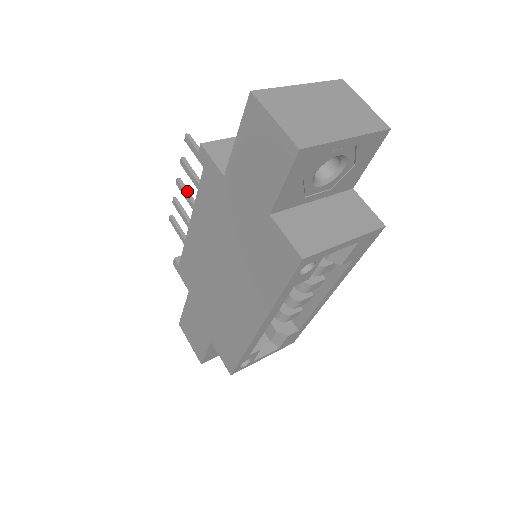
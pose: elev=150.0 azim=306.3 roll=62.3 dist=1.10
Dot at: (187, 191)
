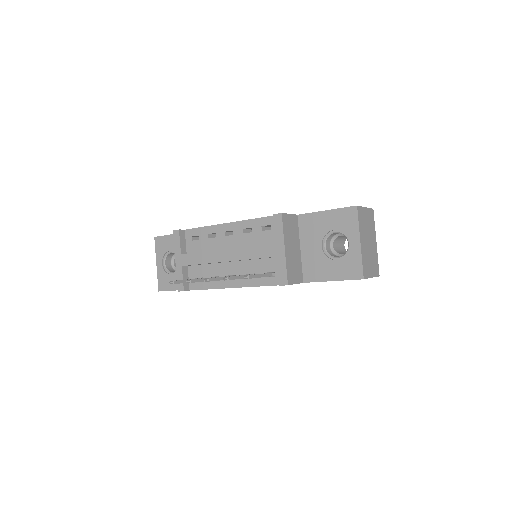
Dot at: (219, 279)
